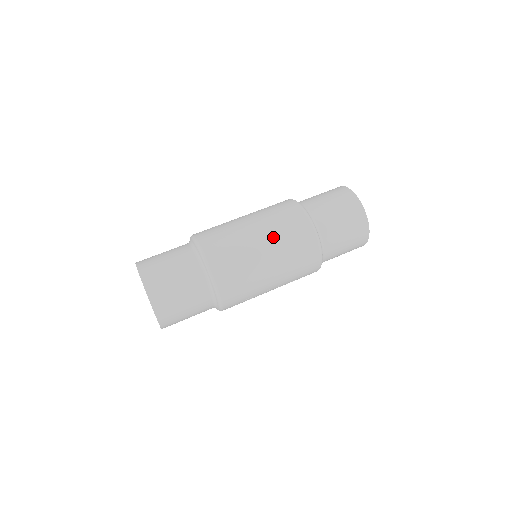
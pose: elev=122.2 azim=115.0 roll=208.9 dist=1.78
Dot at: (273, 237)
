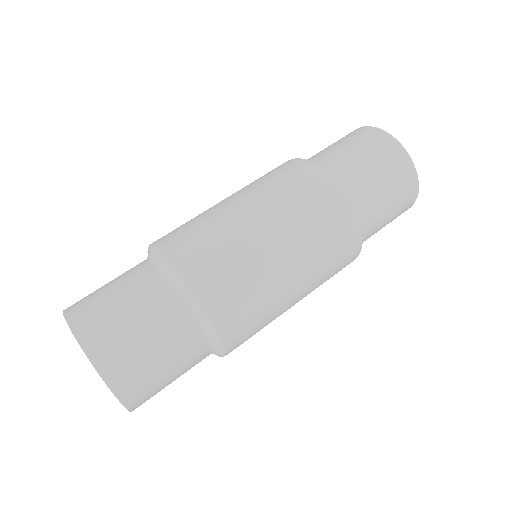
Dot at: (313, 280)
